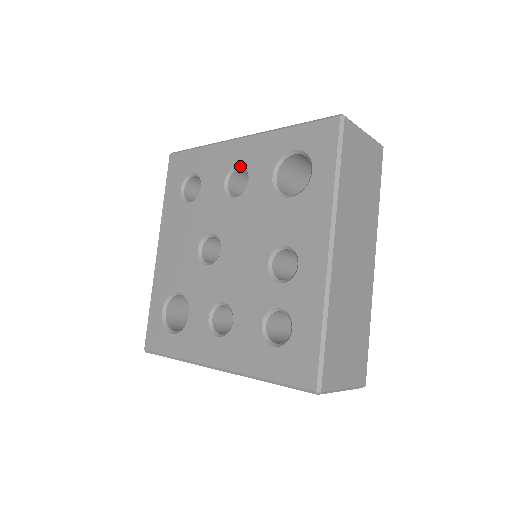
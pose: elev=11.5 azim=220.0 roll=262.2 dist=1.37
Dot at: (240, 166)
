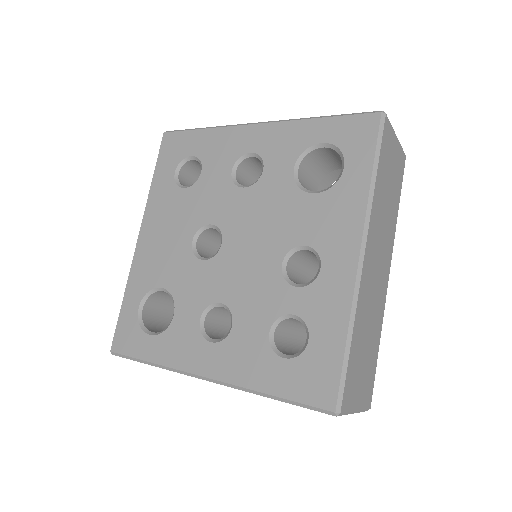
Dot at: (253, 154)
